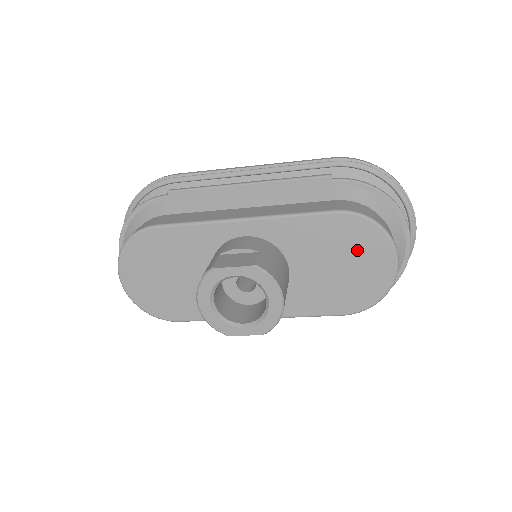
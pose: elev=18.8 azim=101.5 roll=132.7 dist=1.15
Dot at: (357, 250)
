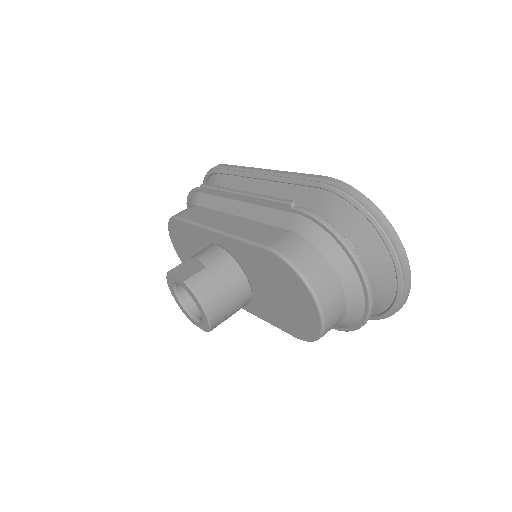
Dot at: (288, 287)
